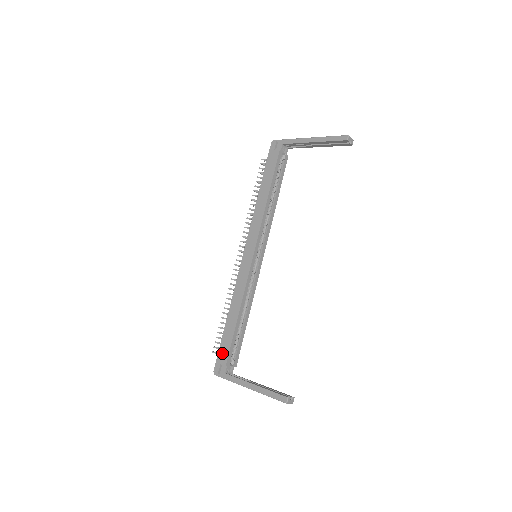
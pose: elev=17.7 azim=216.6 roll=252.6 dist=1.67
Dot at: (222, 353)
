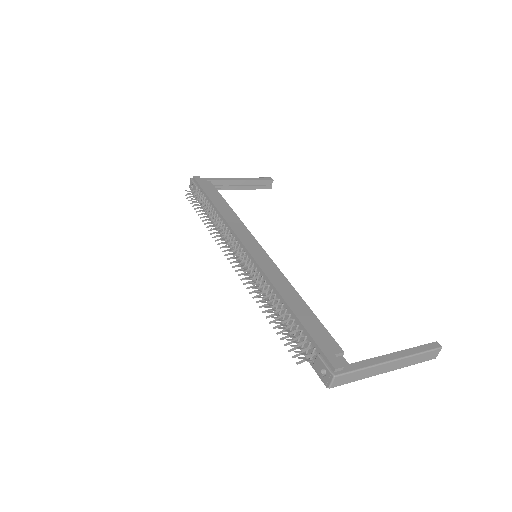
Dot at: (324, 342)
